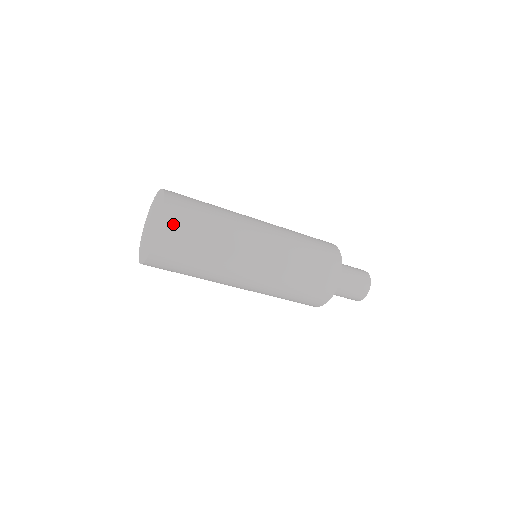
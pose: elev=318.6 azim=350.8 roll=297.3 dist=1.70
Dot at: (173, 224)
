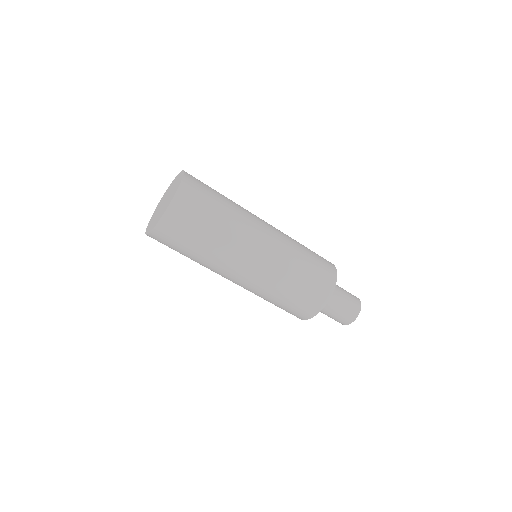
Dot at: (164, 234)
